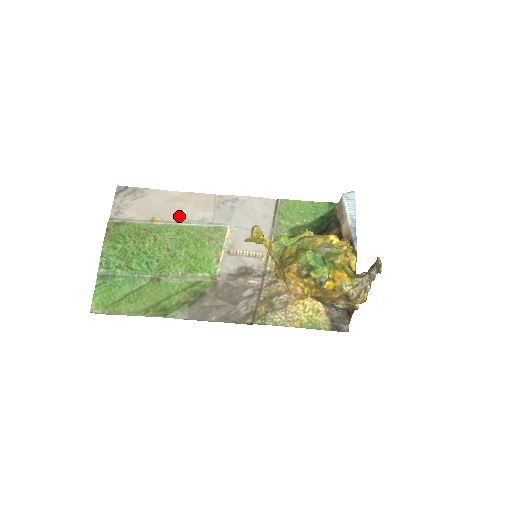
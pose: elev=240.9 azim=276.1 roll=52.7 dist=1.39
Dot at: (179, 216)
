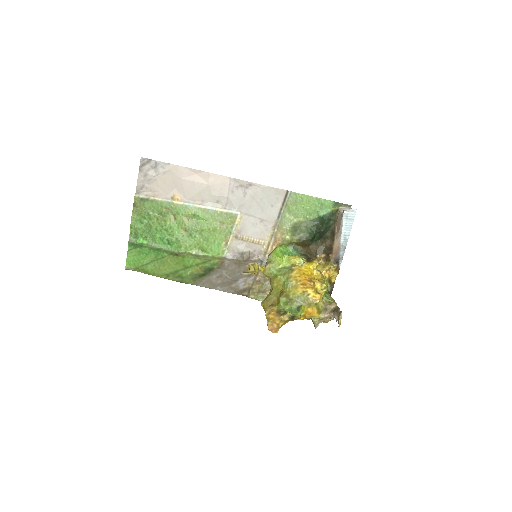
Dot at: (196, 197)
